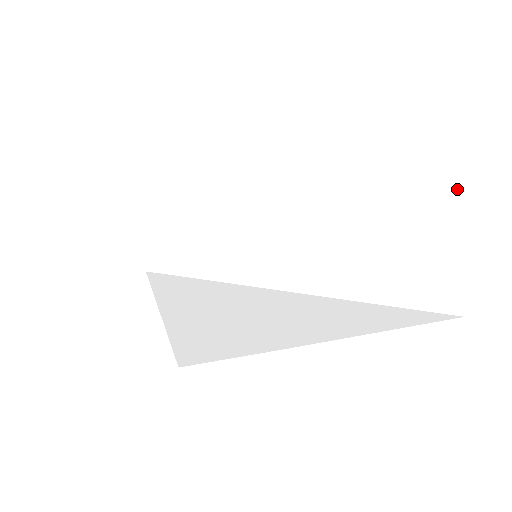
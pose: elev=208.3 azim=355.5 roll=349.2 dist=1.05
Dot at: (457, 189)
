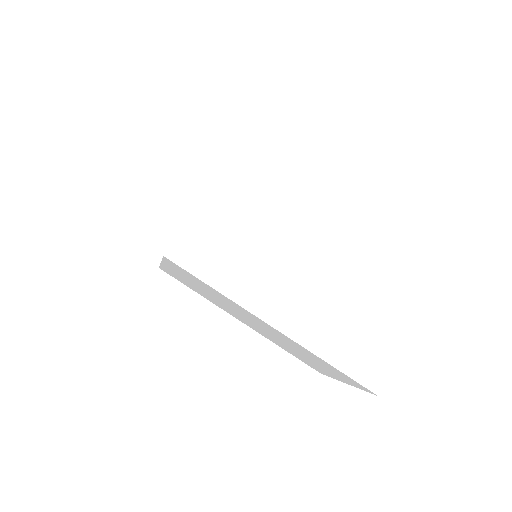
Dot at: occluded
